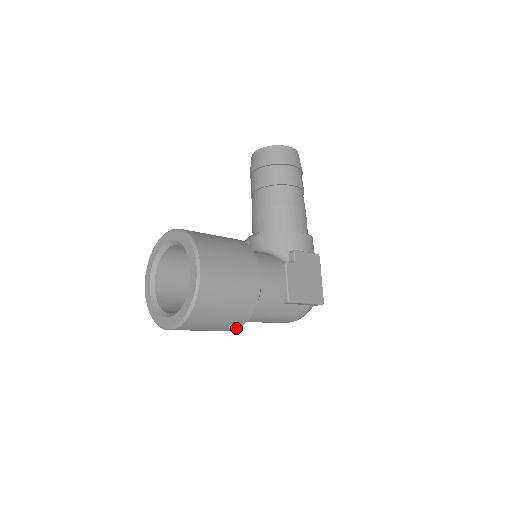
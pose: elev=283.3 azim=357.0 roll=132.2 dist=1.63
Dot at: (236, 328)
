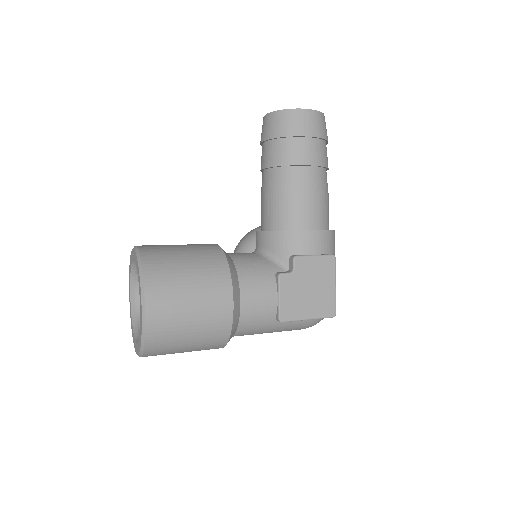
Dot at: (218, 348)
